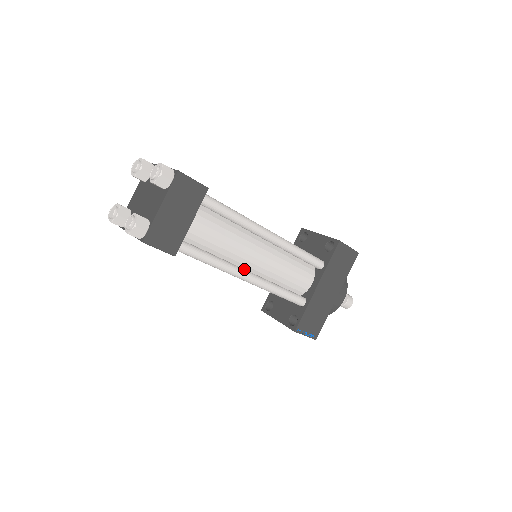
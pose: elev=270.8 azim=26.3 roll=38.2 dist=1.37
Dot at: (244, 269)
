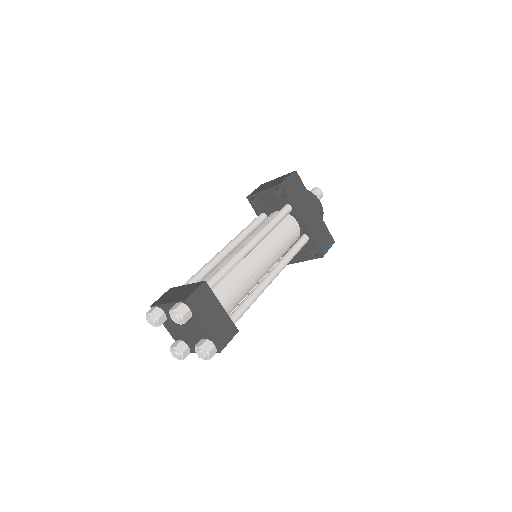
Dot at: (266, 276)
